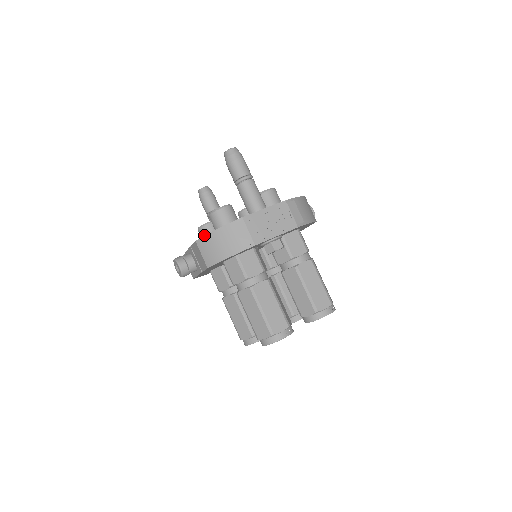
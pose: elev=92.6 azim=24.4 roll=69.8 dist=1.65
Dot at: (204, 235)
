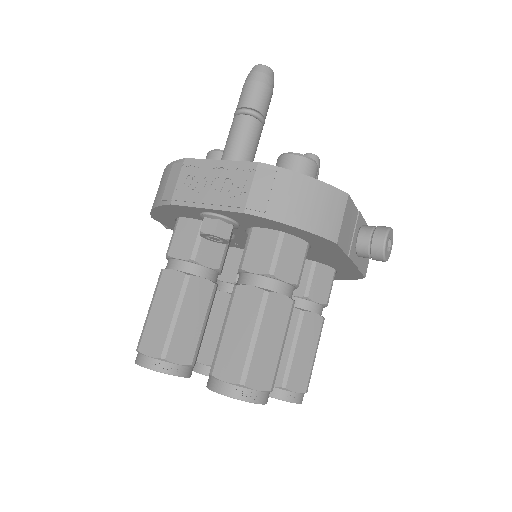
Dot at: occluded
